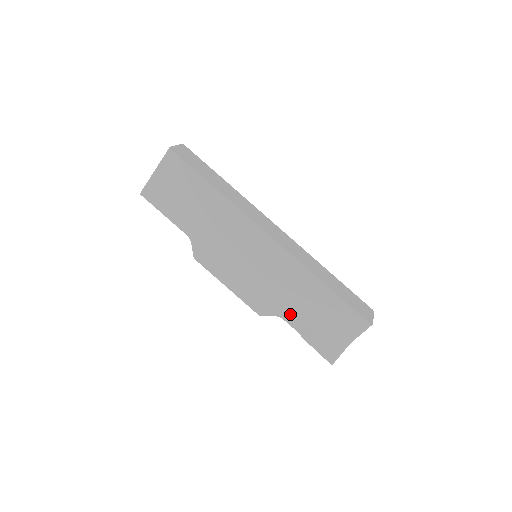
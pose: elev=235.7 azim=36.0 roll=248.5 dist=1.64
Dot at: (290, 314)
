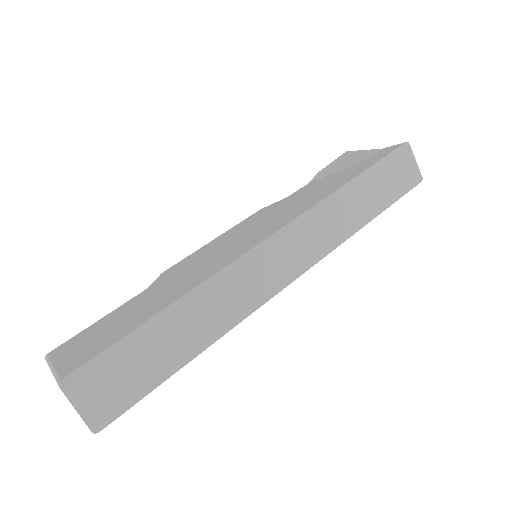
Dot at: occluded
